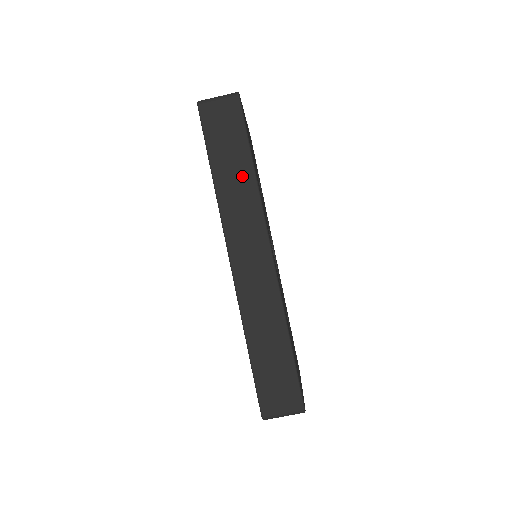
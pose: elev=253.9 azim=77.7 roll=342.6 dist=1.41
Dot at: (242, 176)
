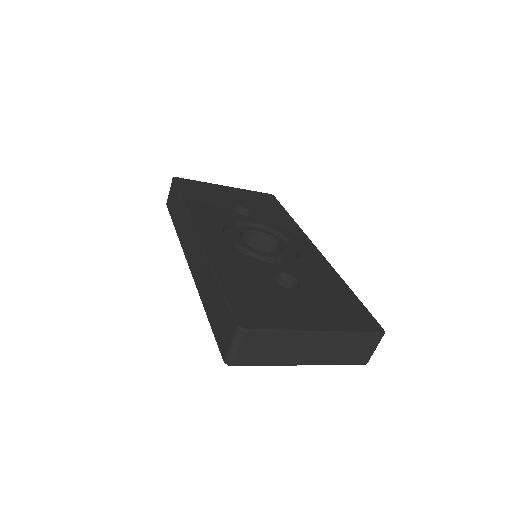
Dot at: (181, 212)
